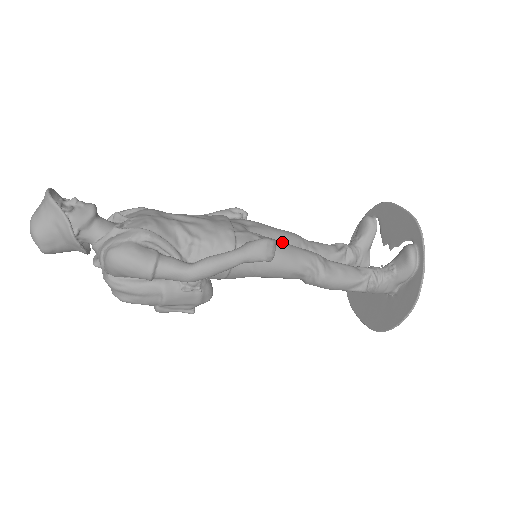
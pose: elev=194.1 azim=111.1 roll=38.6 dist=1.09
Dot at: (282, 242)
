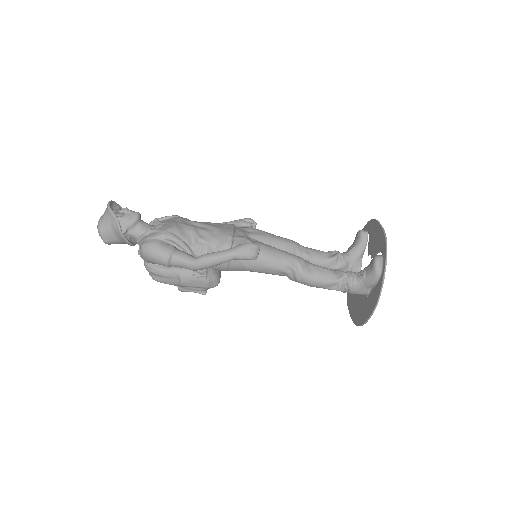
Dot at: (271, 246)
